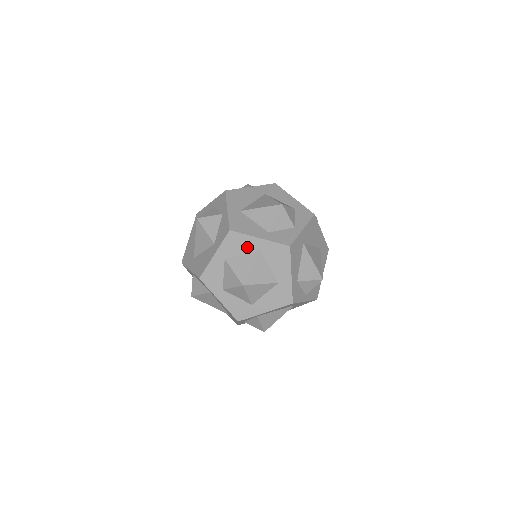
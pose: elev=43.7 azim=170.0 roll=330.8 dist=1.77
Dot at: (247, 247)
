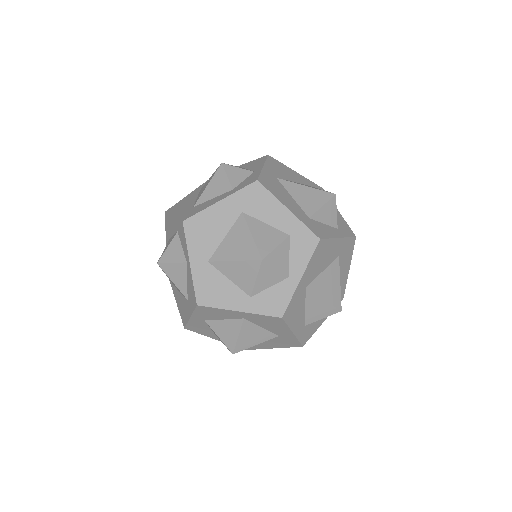
Dot at: (226, 316)
